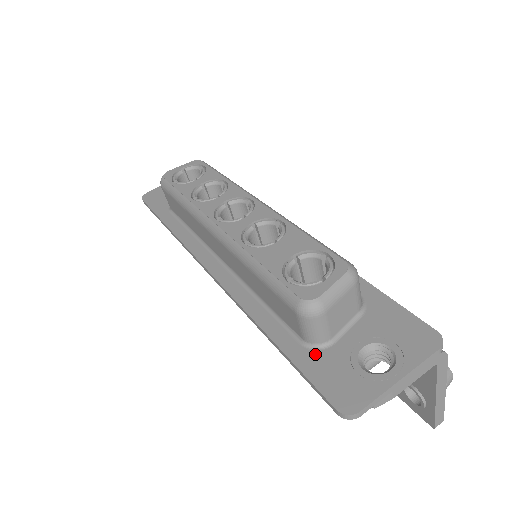
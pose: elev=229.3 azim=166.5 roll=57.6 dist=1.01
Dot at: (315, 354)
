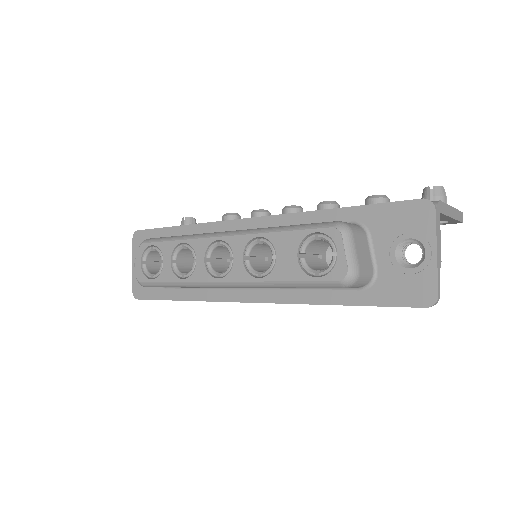
Dot at: (375, 288)
